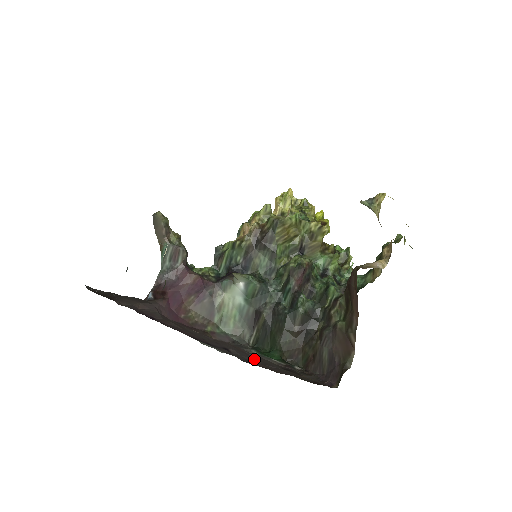
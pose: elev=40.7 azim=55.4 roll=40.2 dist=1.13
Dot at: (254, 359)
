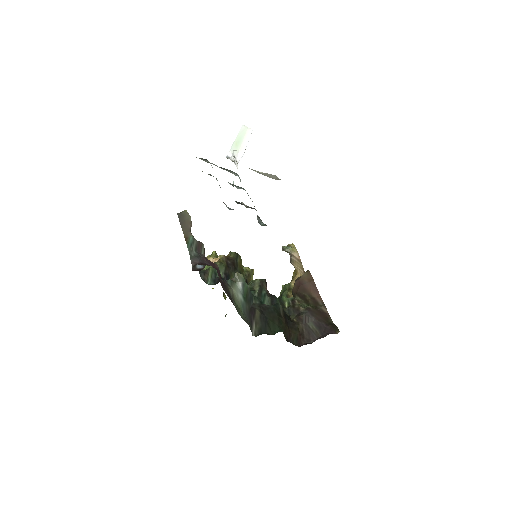
Dot at: occluded
